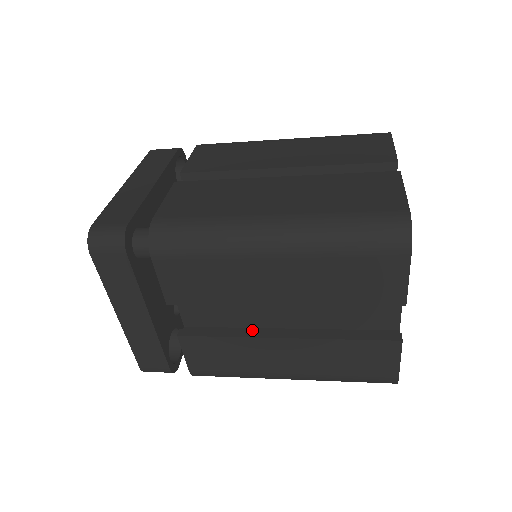
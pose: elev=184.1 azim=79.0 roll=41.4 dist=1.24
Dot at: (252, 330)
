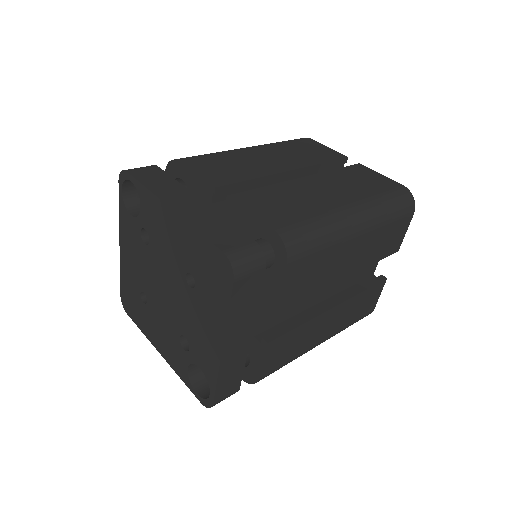
Dot at: (303, 313)
